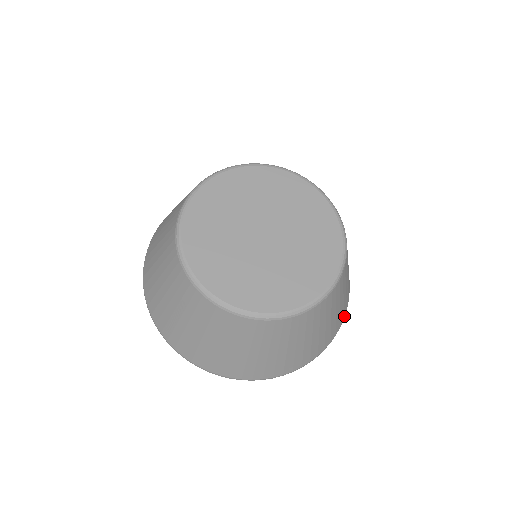
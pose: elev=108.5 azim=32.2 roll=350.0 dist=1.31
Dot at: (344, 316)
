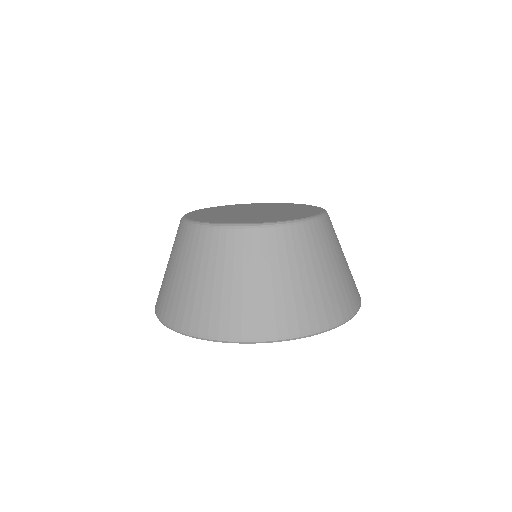
Dot at: (356, 307)
